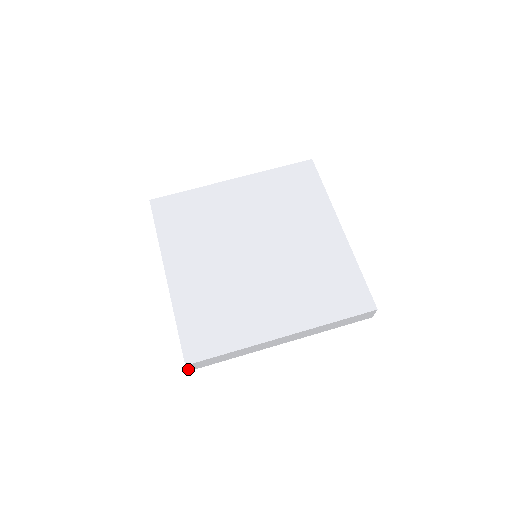
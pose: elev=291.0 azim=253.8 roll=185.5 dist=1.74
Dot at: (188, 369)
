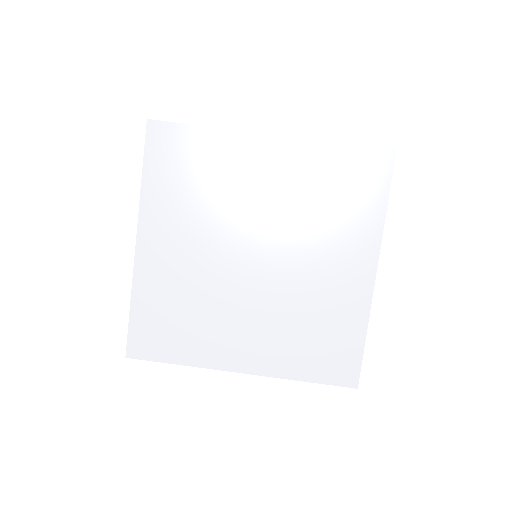
Dot at: occluded
